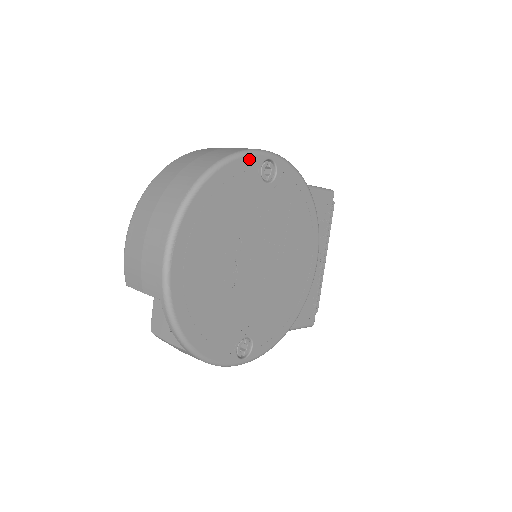
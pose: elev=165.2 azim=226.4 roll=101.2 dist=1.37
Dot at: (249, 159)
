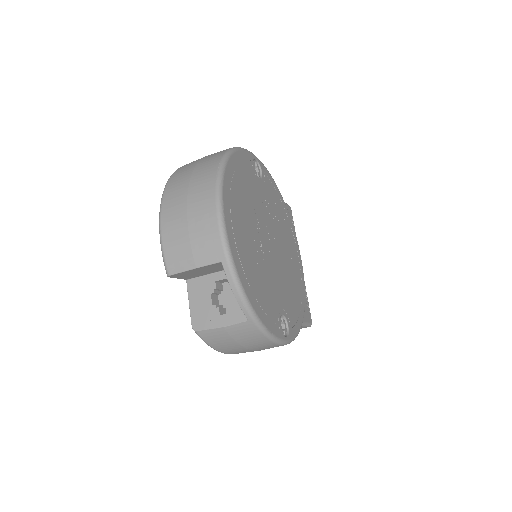
Dot at: (246, 154)
